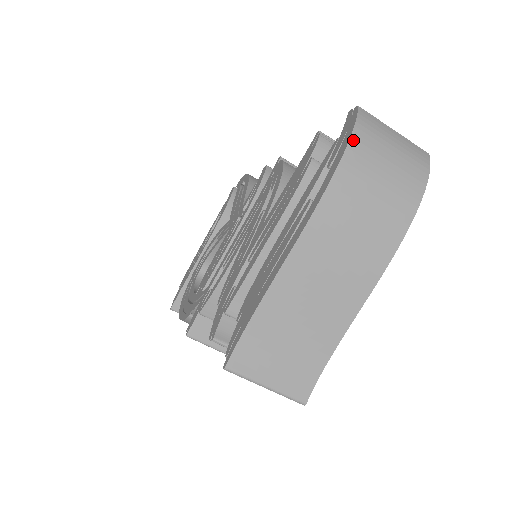
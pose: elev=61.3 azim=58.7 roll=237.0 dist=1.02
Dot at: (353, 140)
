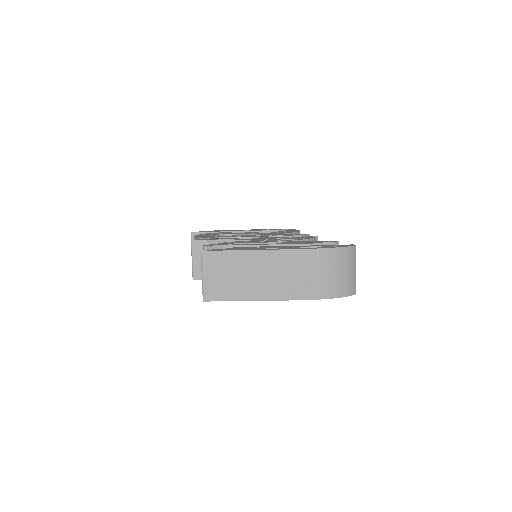
Dot at: (338, 249)
